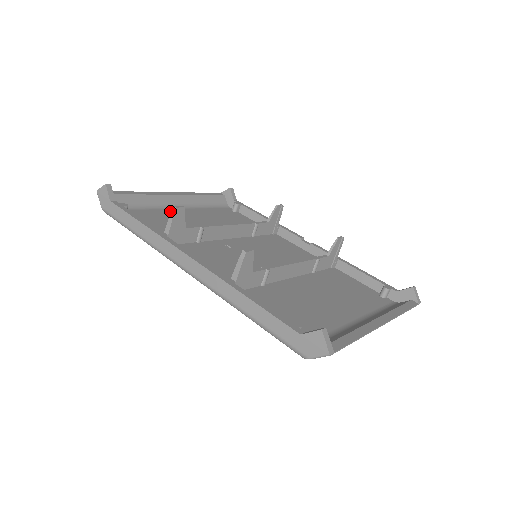
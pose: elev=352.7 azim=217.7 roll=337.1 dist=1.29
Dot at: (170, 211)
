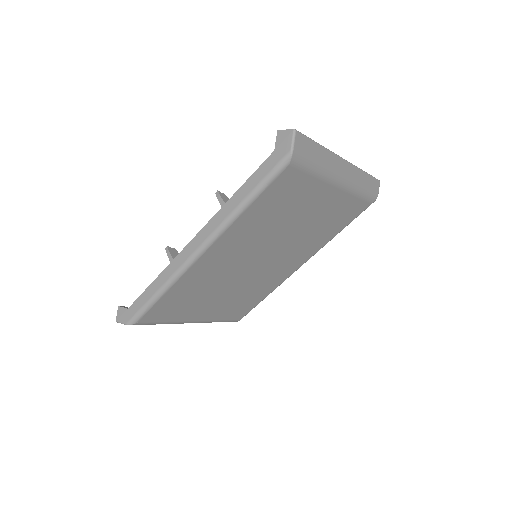
Dot at: occluded
